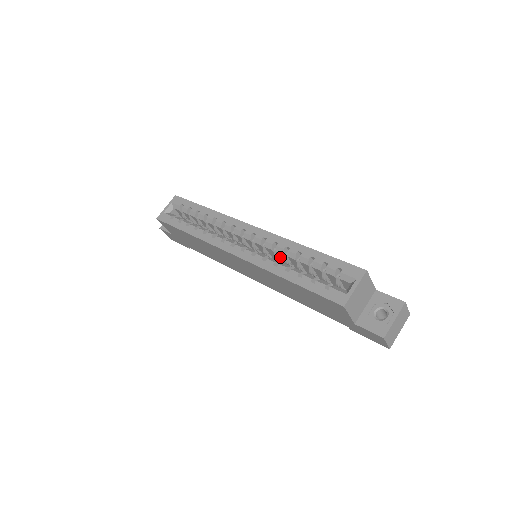
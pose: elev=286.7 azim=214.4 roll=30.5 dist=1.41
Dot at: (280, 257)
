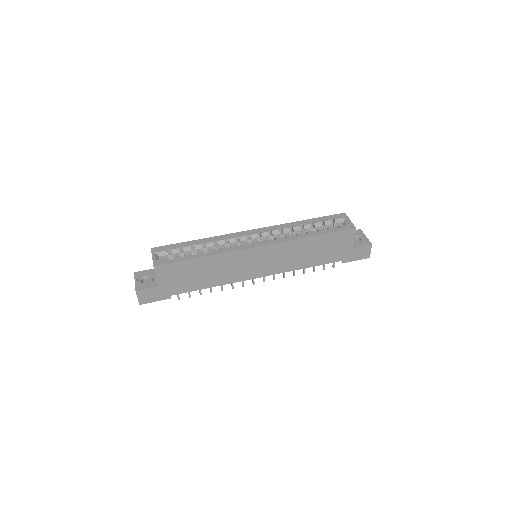
Dot at: occluded
